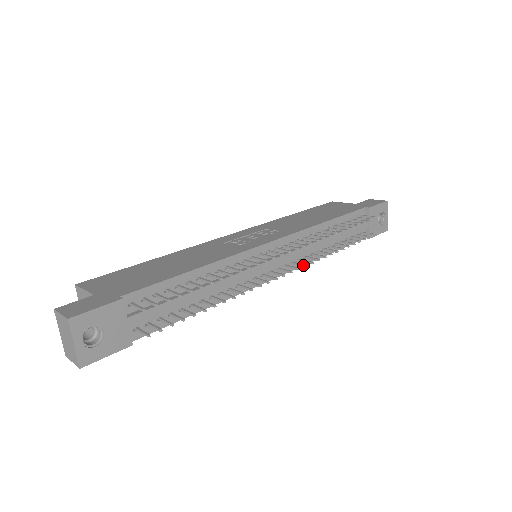
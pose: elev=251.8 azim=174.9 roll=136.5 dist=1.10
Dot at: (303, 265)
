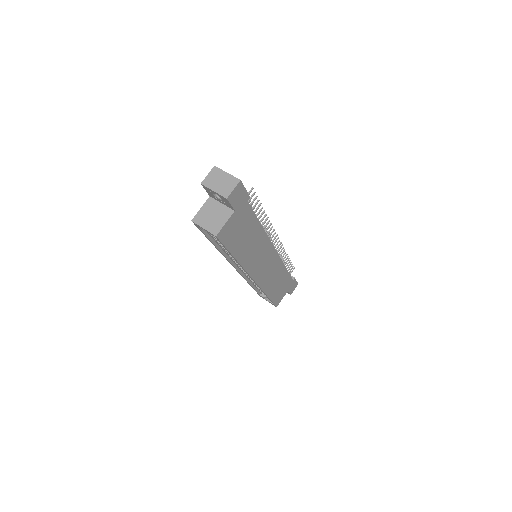
Dot at: (280, 243)
